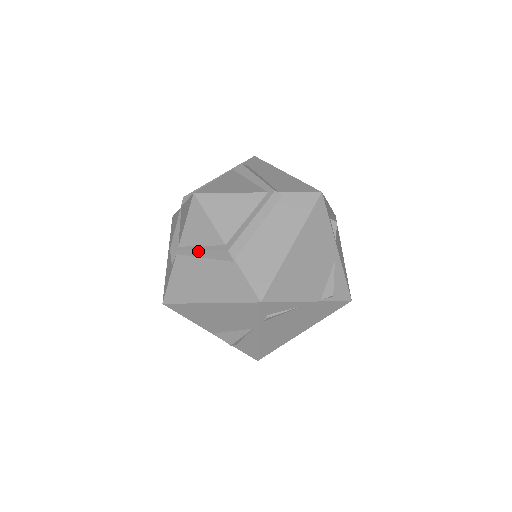
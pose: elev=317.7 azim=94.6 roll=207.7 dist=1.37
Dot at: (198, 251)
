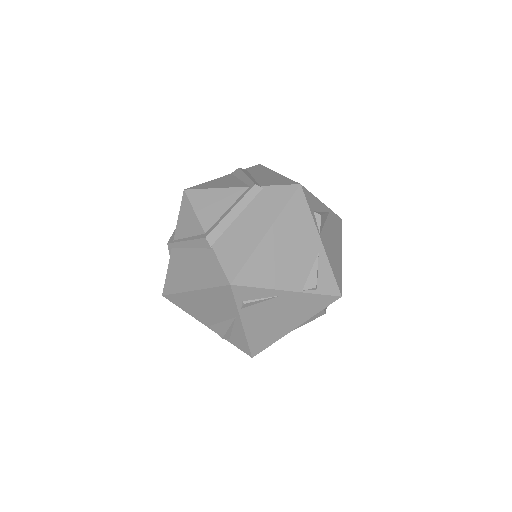
Dot at: (185, 242)
